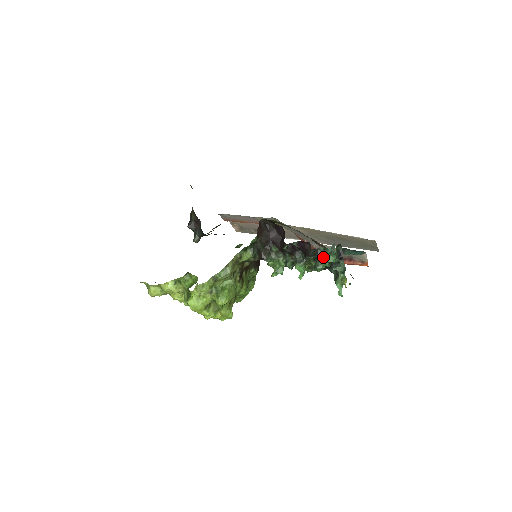
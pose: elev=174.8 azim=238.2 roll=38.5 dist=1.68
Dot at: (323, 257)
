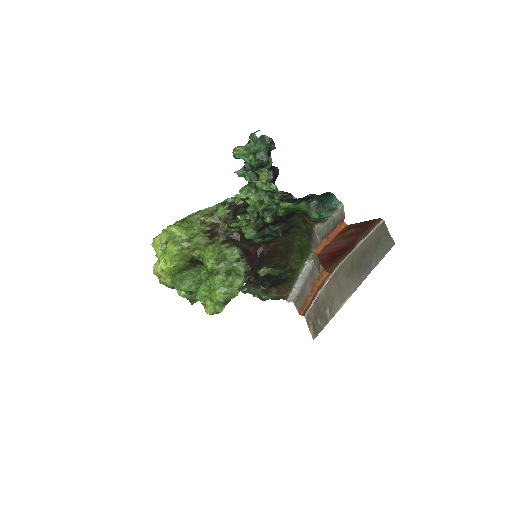
Dot at: (247, 146)
